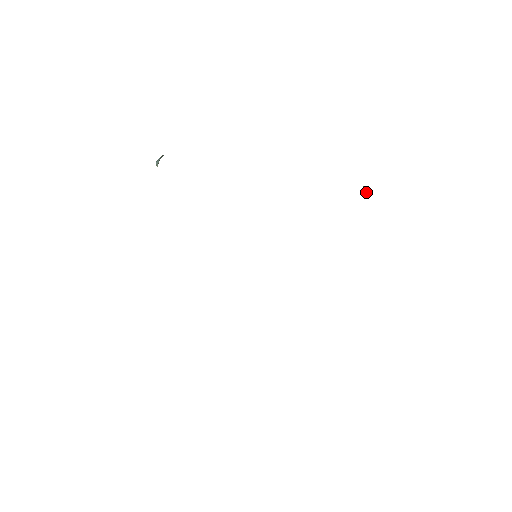
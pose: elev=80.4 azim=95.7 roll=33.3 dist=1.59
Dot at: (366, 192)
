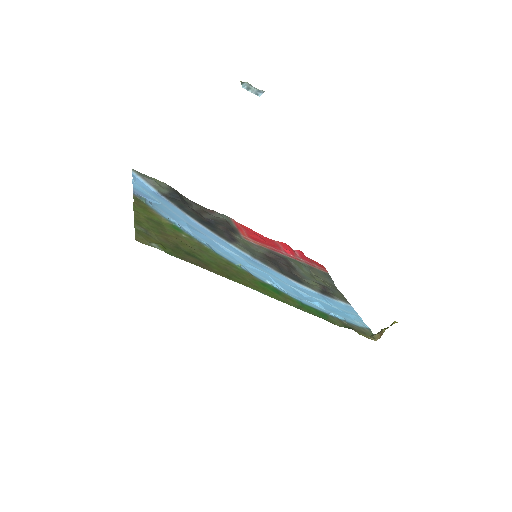
Dot at: (380, 335)
